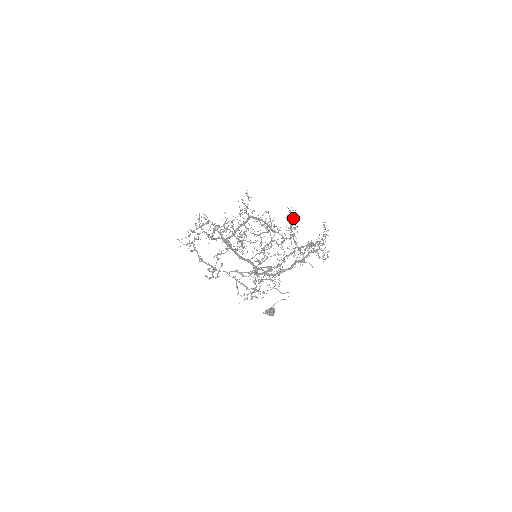
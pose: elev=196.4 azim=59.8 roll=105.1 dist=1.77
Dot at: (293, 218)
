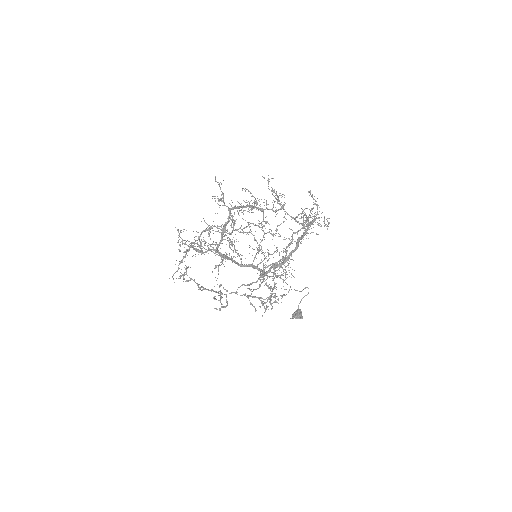
Dot at: occluded
